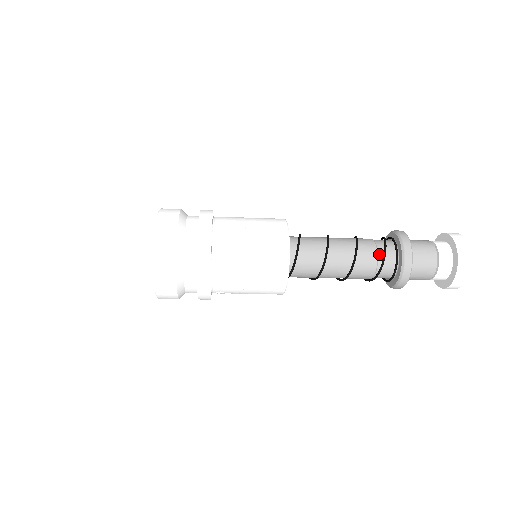
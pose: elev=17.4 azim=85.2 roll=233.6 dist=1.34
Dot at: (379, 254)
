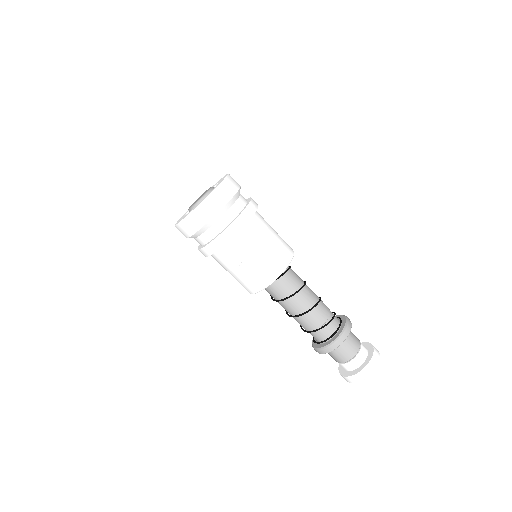
Dot at: (331, 313)
